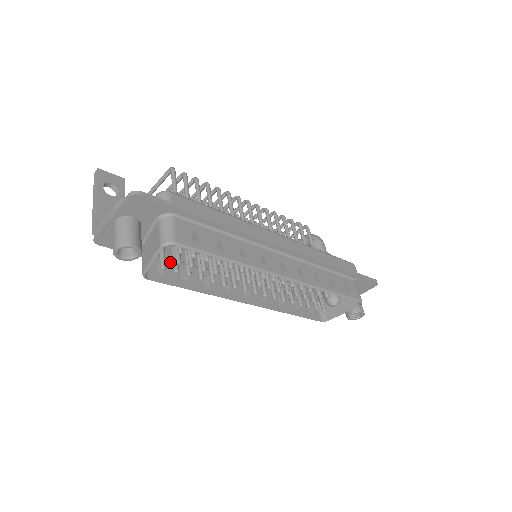
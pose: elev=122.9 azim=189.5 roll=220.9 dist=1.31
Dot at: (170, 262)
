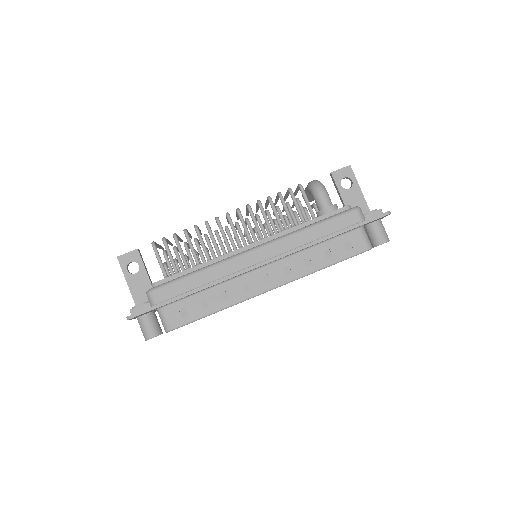
Dot at: occluded
